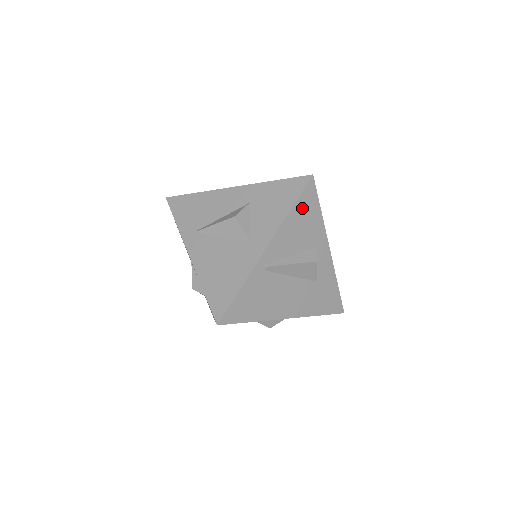
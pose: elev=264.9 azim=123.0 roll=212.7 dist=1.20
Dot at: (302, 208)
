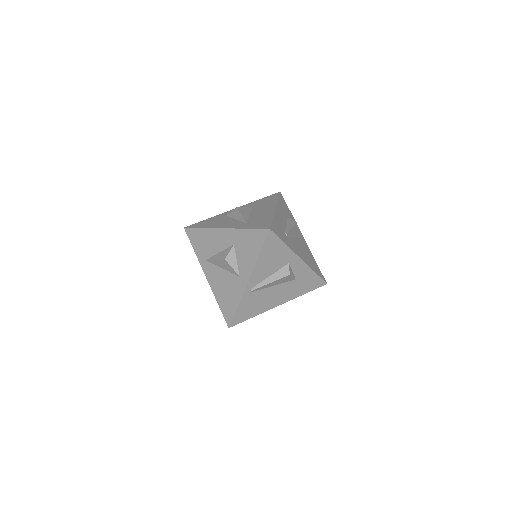
Dot at: (268, 250)
